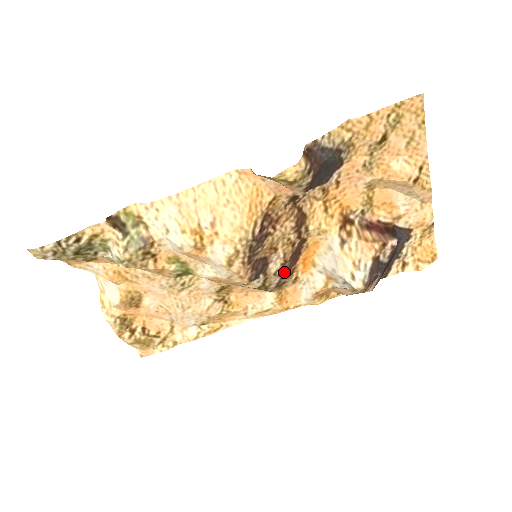
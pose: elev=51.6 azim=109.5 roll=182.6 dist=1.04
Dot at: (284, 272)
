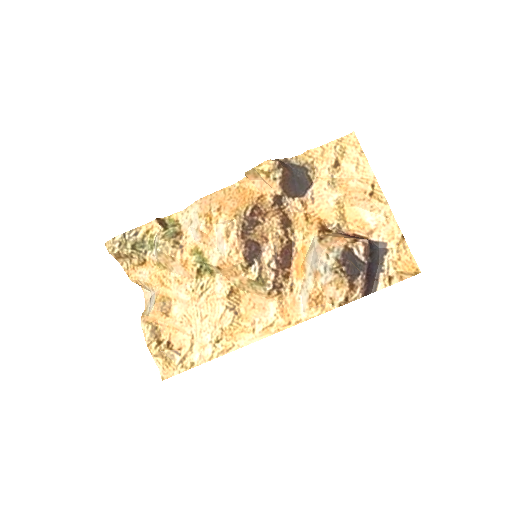
Dot at: (278, 268)
